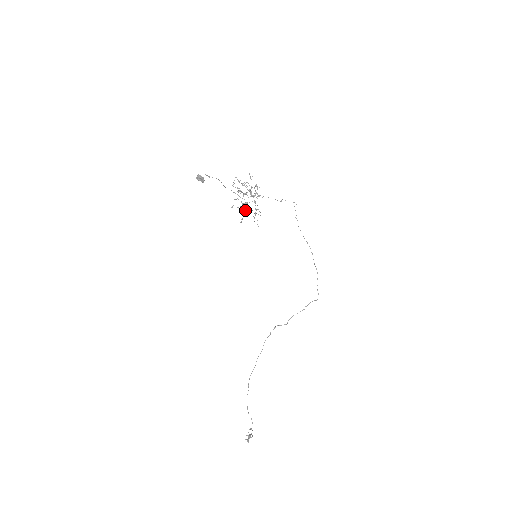
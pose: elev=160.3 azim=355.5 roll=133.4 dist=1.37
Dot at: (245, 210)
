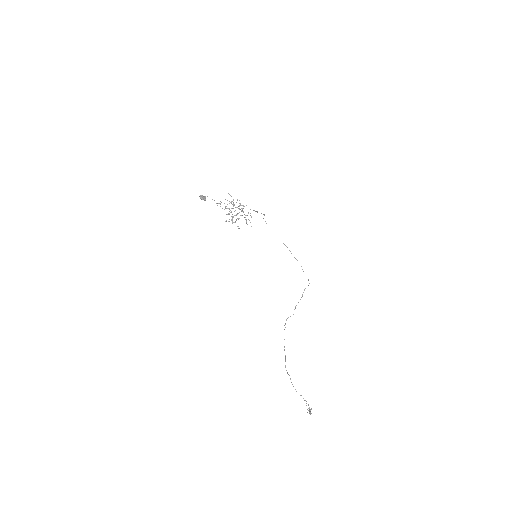
Dot at: (238, 219)
